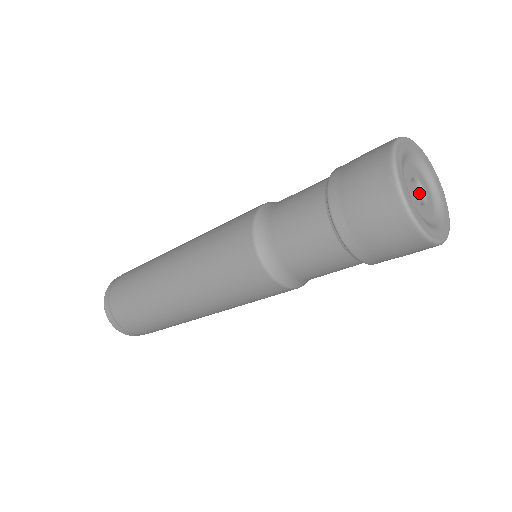
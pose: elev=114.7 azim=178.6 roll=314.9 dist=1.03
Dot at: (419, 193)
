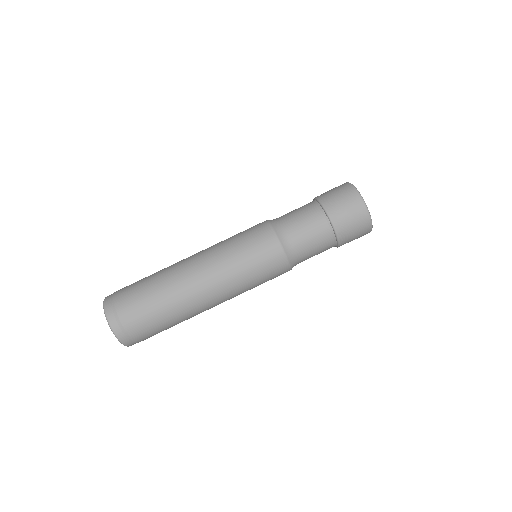
Dot at: occluded
